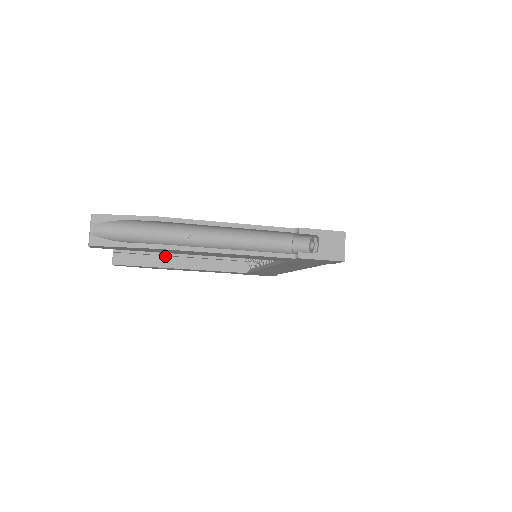
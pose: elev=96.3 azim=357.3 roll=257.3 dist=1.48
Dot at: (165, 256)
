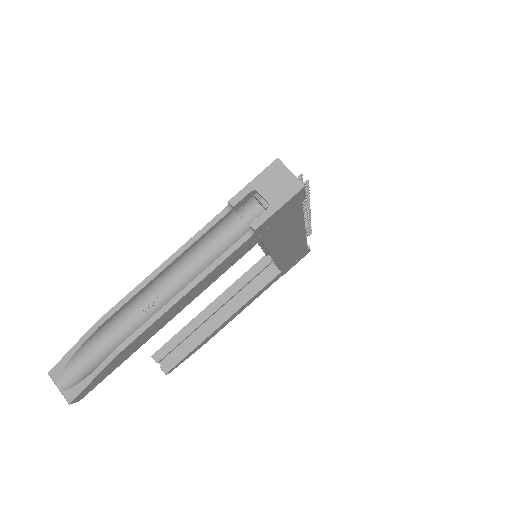
Dot at: (201, 326)
